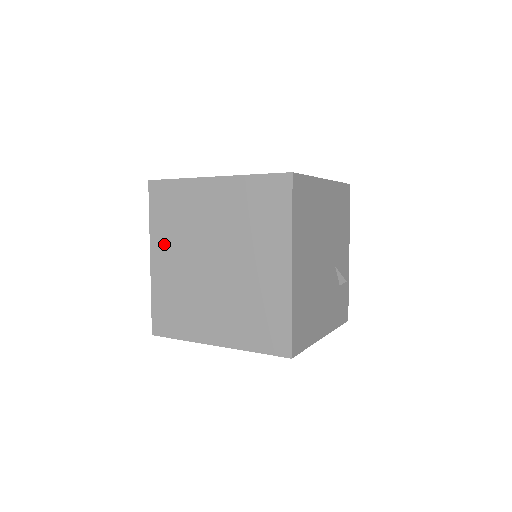
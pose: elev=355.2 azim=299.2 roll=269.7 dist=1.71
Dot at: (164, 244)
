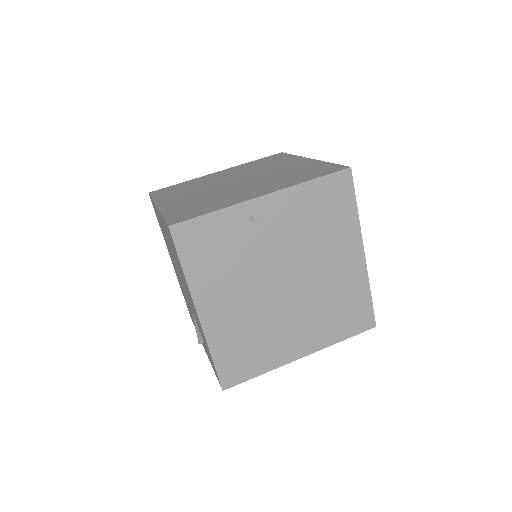
Dot at: occluded
